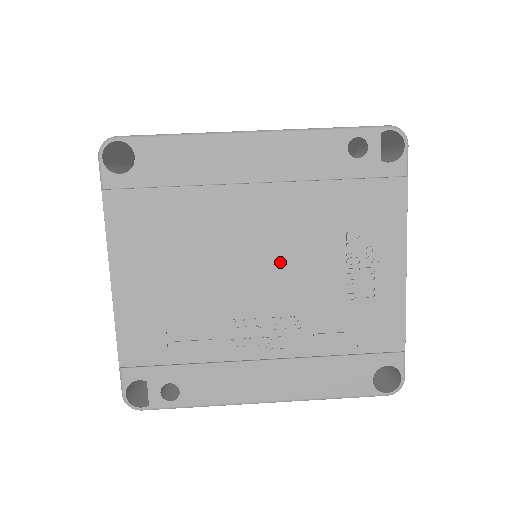
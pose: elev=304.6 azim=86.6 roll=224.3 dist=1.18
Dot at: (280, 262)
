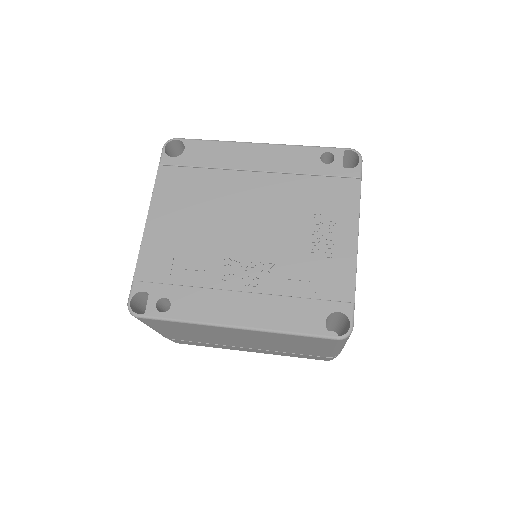
Dot at: (265, 222)
